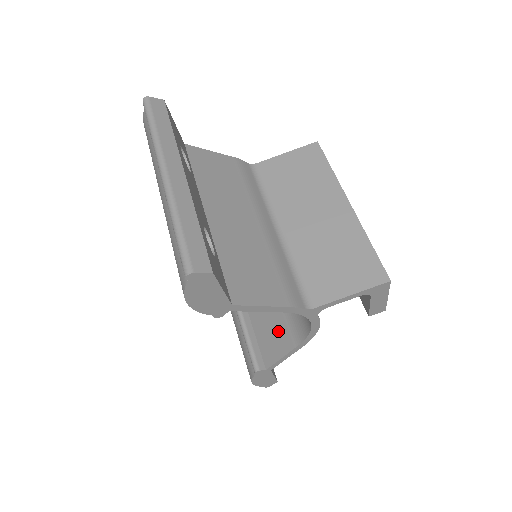
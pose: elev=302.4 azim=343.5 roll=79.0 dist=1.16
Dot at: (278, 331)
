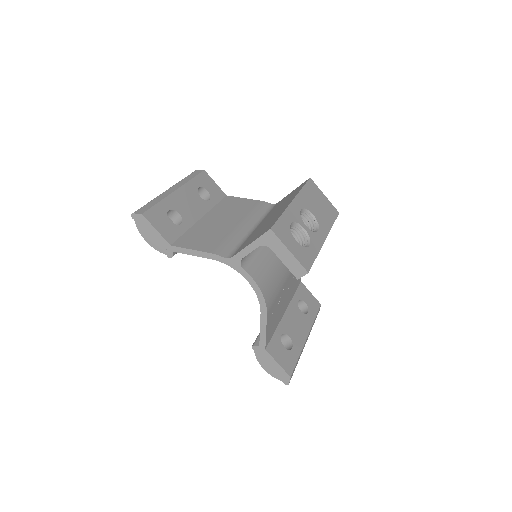
Dot at: occluded
